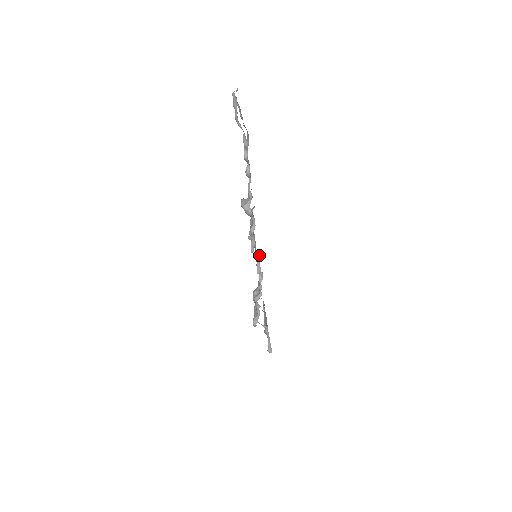
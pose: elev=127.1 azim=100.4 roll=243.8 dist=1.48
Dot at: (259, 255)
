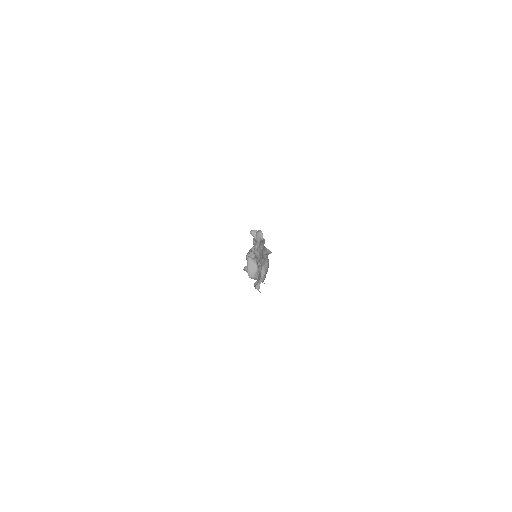
Dot at: occluded
